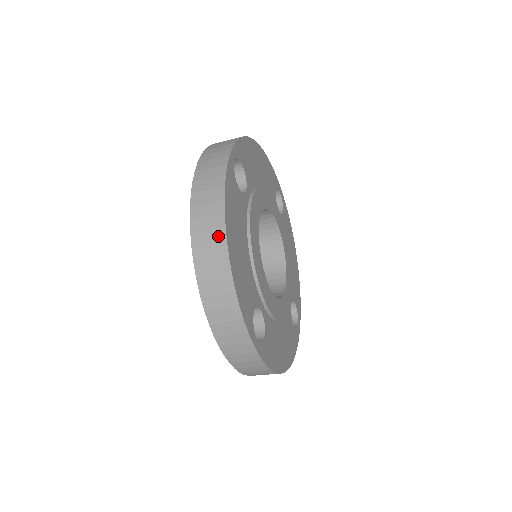
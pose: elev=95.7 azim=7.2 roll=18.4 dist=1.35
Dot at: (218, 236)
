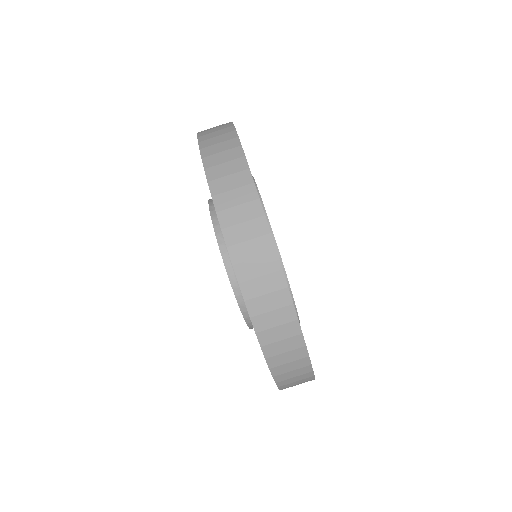
Dot at: (286, 313)
